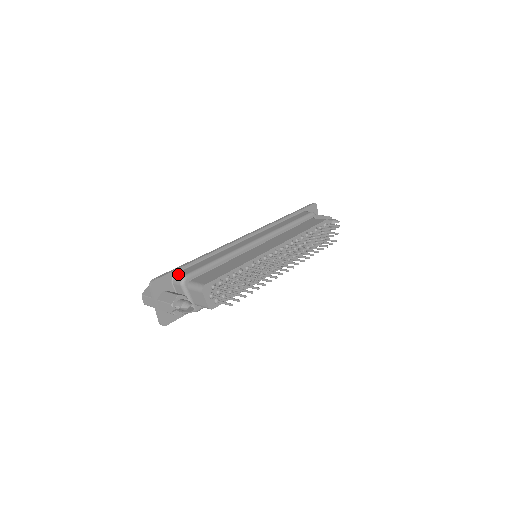
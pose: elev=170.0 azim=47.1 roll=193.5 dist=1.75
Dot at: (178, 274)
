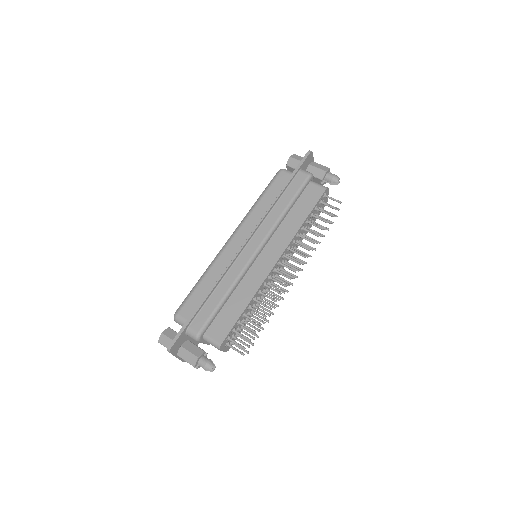
Dot at: (191, 330)
